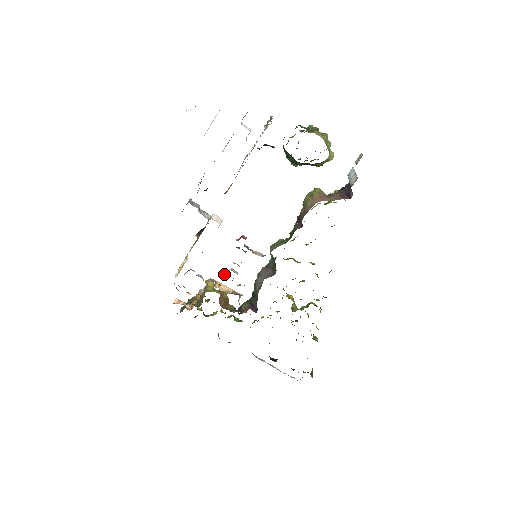
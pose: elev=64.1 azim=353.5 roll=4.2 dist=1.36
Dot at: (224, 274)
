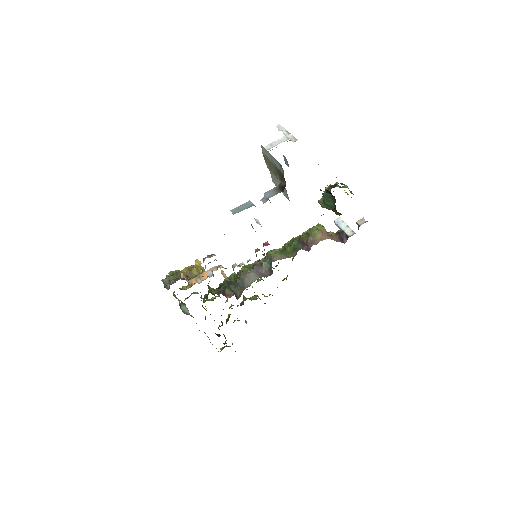
Dot at: (238, 266)
